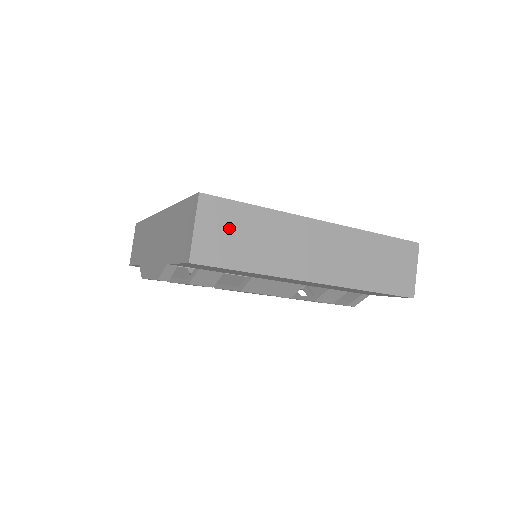
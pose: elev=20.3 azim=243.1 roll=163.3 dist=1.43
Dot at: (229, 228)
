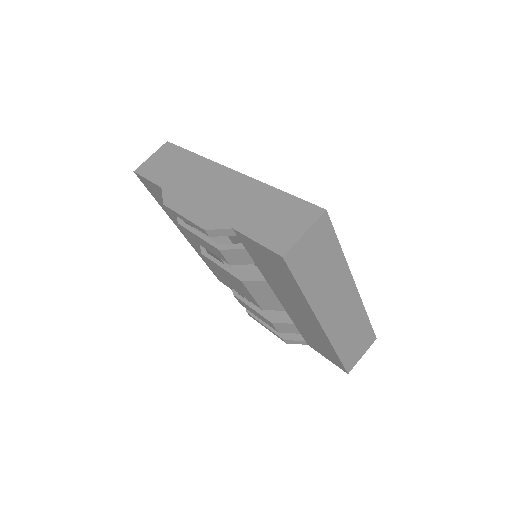
Dot at: (318, 250)
